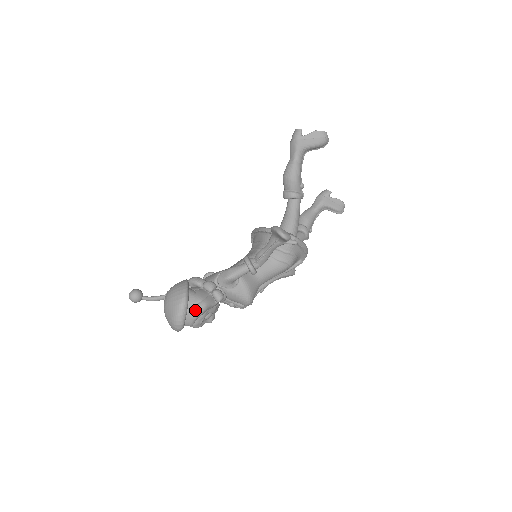
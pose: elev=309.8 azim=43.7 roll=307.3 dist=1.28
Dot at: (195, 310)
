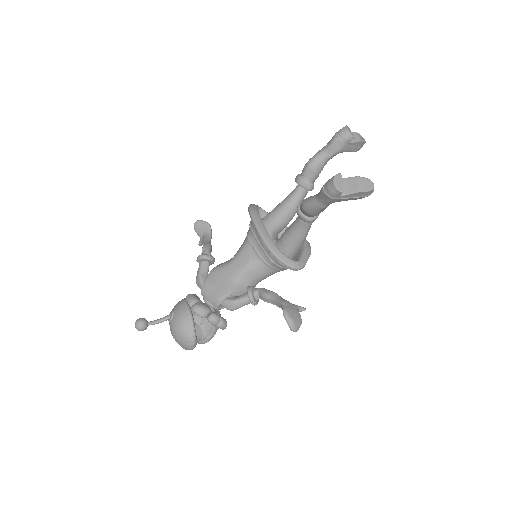
Dot at: (203, 343)
